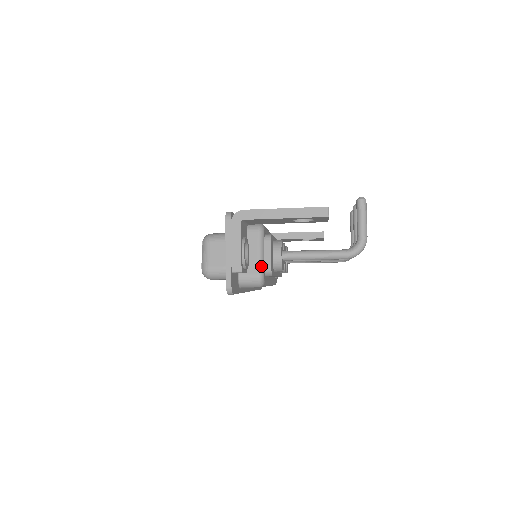
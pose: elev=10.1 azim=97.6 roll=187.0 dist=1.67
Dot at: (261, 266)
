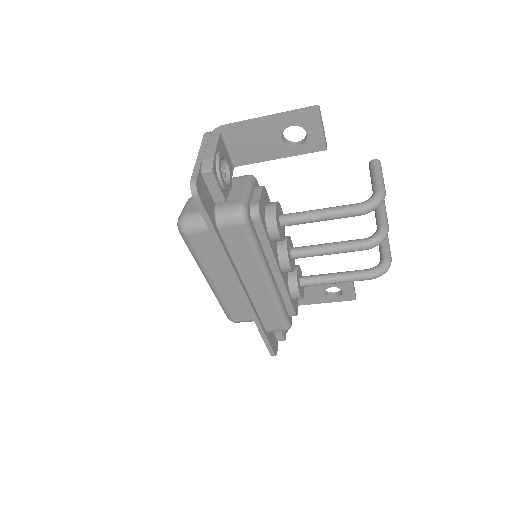
Dot at: (245, 198)
